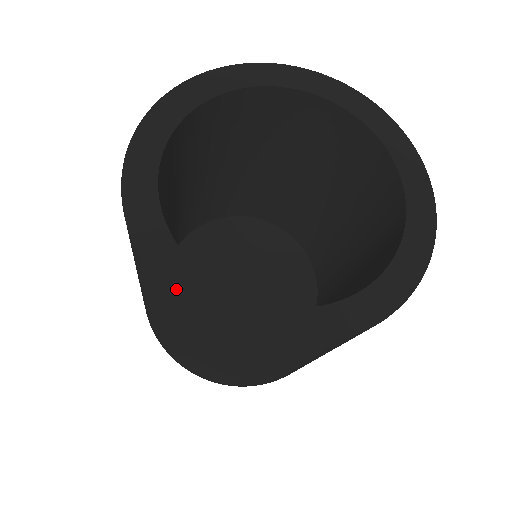
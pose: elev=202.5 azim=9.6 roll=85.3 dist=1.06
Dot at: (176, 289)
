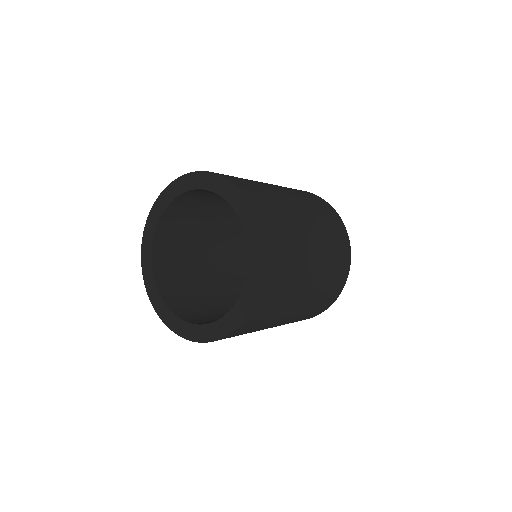
Dot at: (155, 306)
